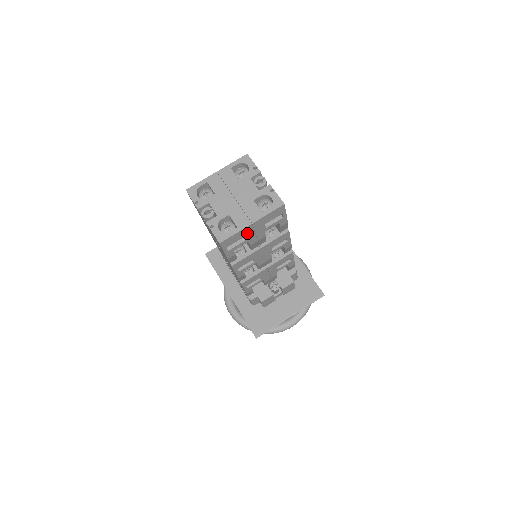
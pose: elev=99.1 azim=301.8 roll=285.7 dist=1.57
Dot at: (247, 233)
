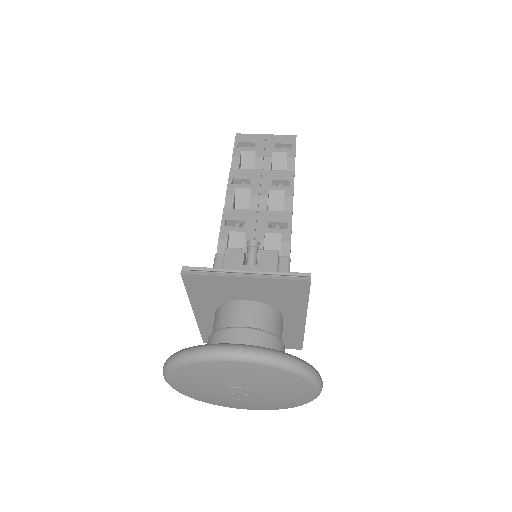
Dot at: (259, 141)
